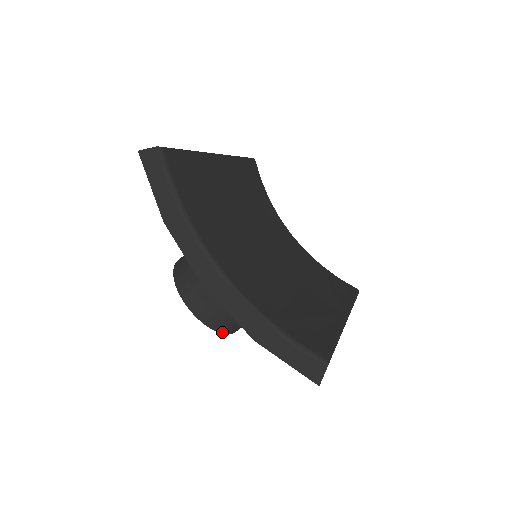
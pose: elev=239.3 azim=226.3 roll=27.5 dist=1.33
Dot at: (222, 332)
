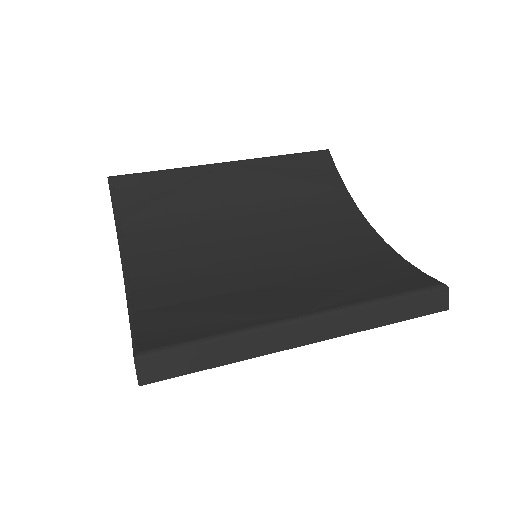
Dot at: occluded
